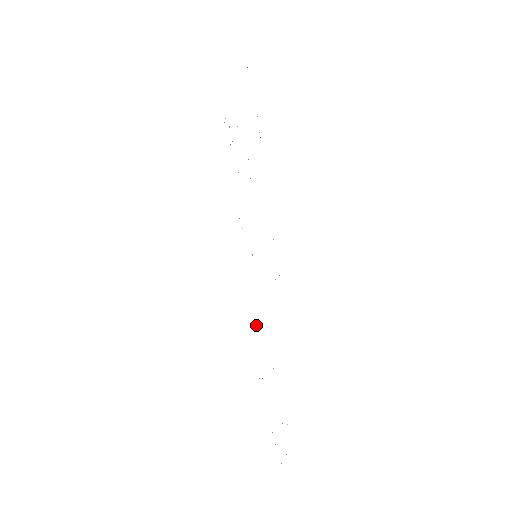
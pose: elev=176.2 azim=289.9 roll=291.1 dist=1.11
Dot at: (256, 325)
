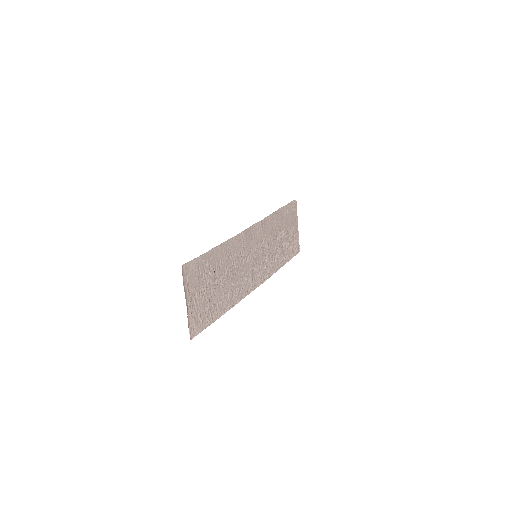
Dot at: (238, 286)
